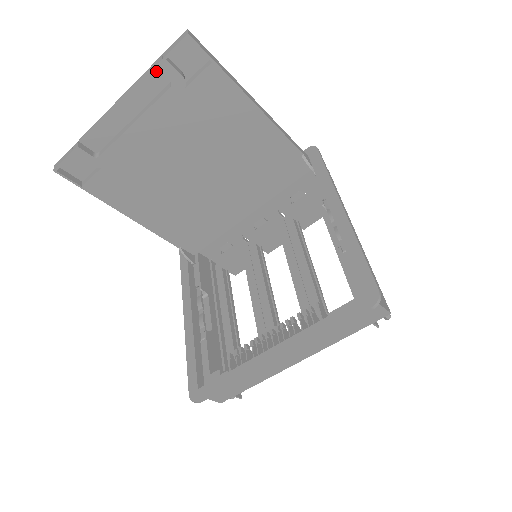
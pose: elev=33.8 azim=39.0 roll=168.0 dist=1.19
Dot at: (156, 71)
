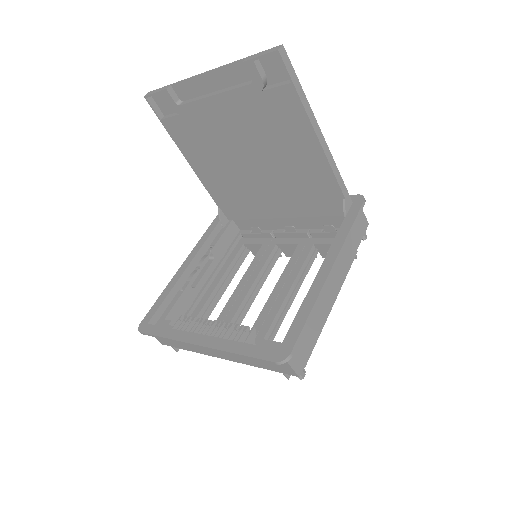
Dot at: occluded
